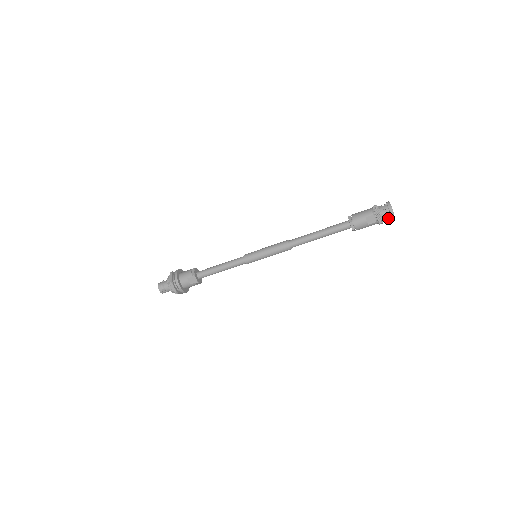
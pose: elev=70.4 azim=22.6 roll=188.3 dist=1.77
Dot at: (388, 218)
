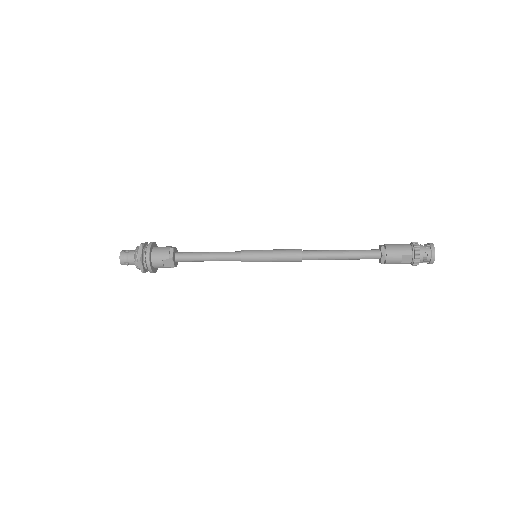
Dot at: (425, 262)
